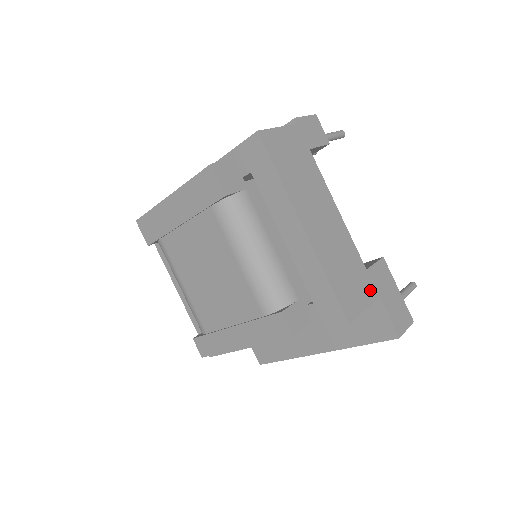
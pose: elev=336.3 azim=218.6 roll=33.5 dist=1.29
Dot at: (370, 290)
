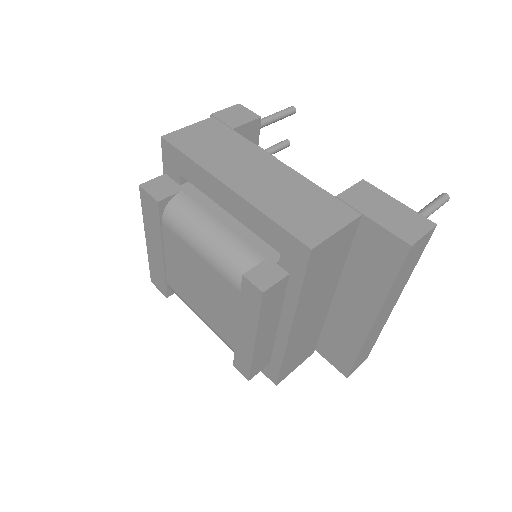
Dot at: (343, 212)
